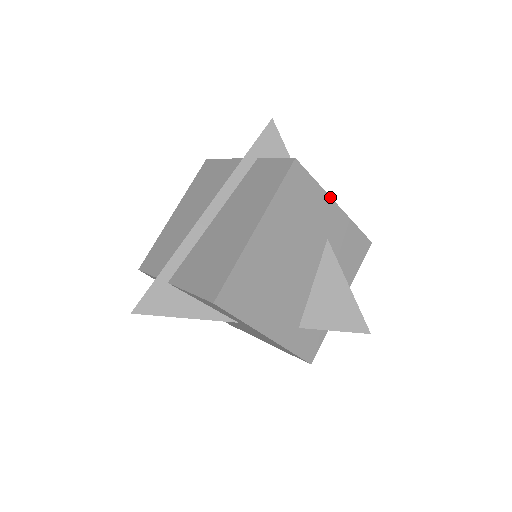
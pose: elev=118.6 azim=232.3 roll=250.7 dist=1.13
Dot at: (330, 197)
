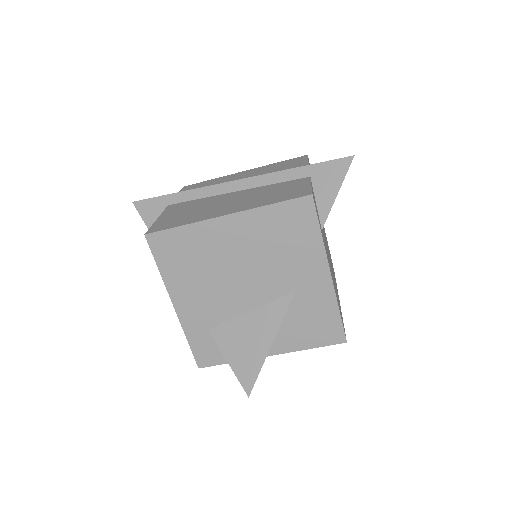
Dot at: (327, 260)
